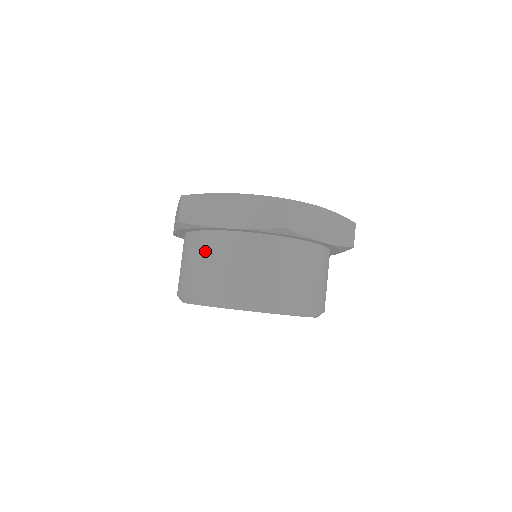
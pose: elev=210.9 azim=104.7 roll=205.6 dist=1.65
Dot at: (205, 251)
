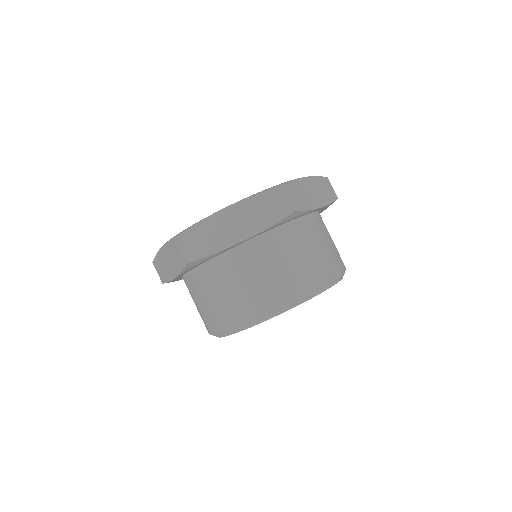
Dot at: occluded
